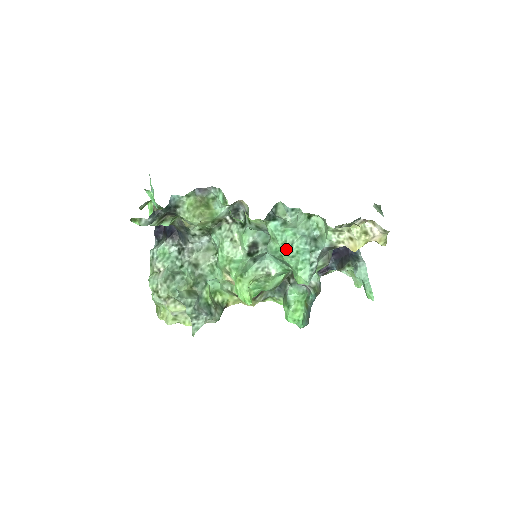
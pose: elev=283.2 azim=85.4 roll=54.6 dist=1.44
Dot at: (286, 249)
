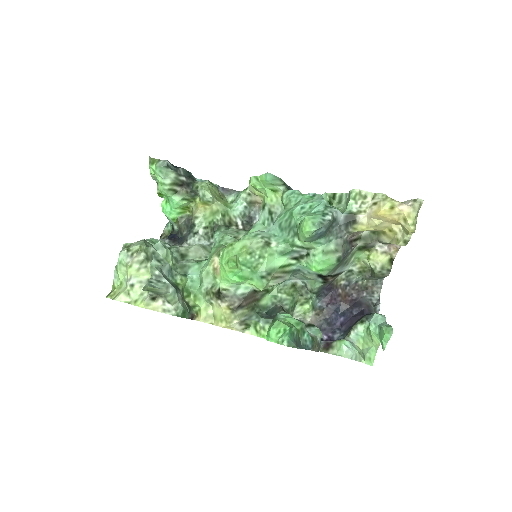
Dot at: (298, 205)
